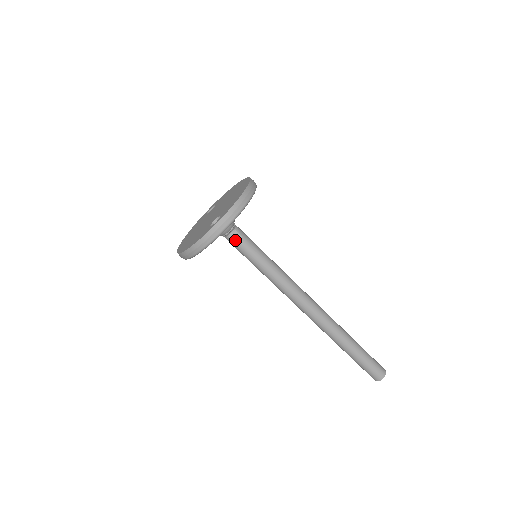
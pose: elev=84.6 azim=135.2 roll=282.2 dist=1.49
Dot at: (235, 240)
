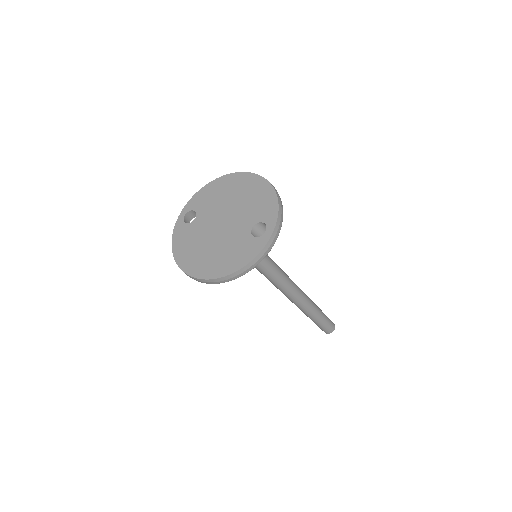
Dot at: occluded
